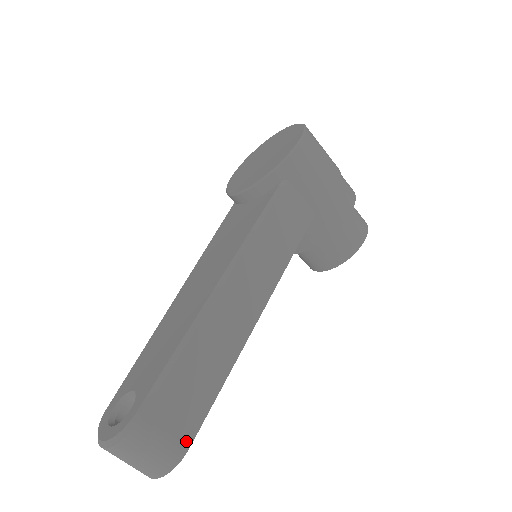
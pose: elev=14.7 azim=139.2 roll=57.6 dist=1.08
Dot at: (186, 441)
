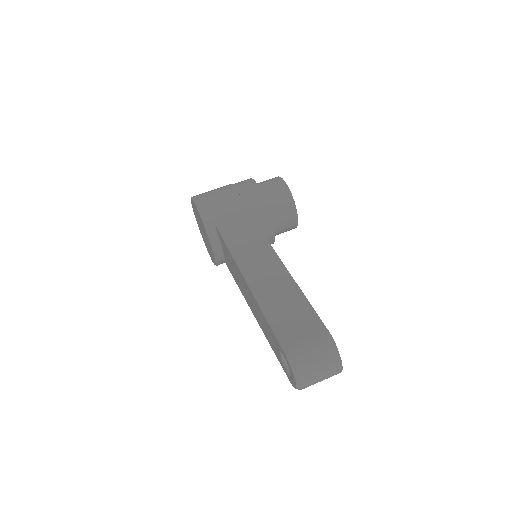
Dot at: (322, 330)
